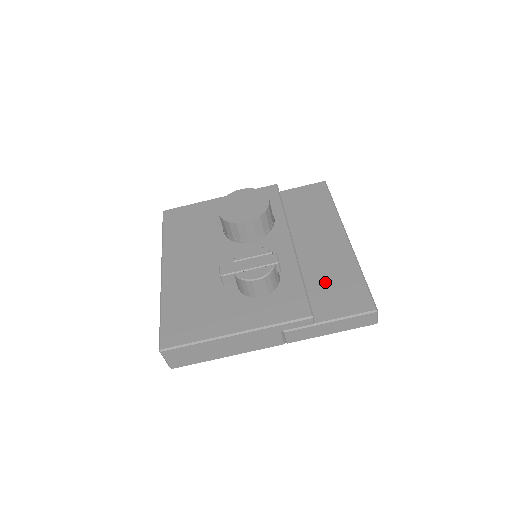
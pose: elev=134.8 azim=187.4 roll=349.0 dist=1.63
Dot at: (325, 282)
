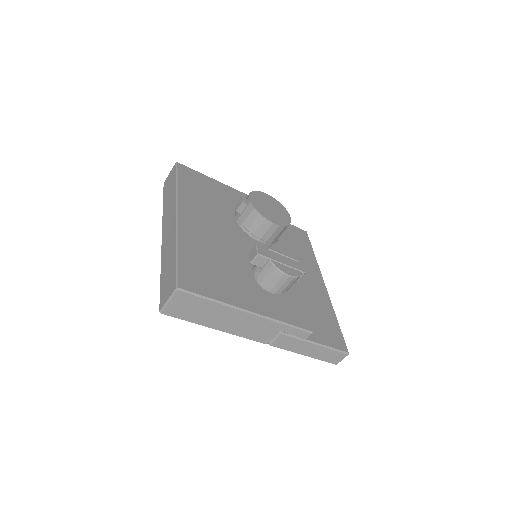
Dot at: (312, 310)
